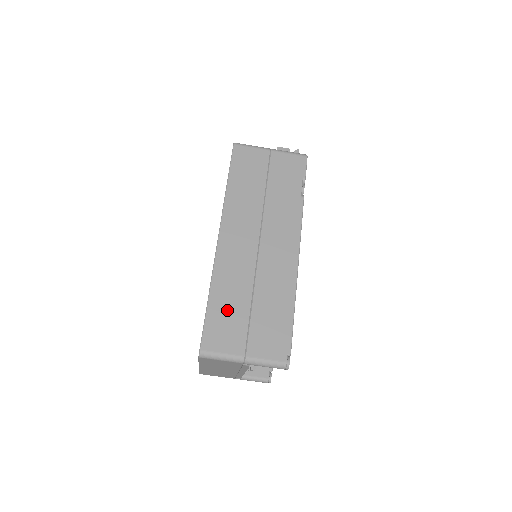
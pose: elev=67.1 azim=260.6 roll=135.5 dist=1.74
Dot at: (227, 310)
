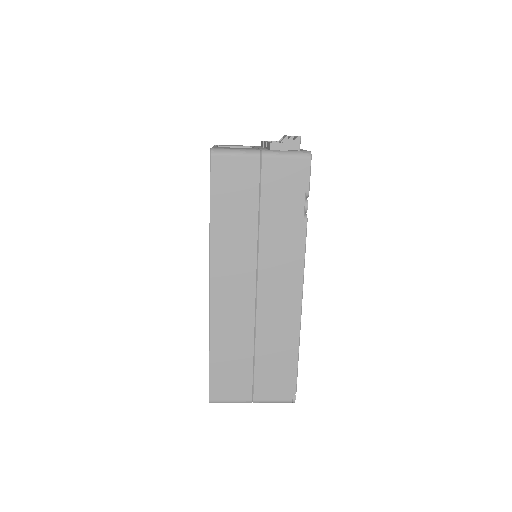
Dot at: (230, 362)
